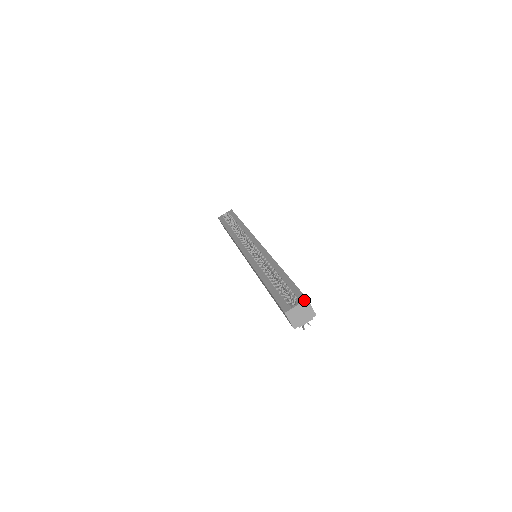
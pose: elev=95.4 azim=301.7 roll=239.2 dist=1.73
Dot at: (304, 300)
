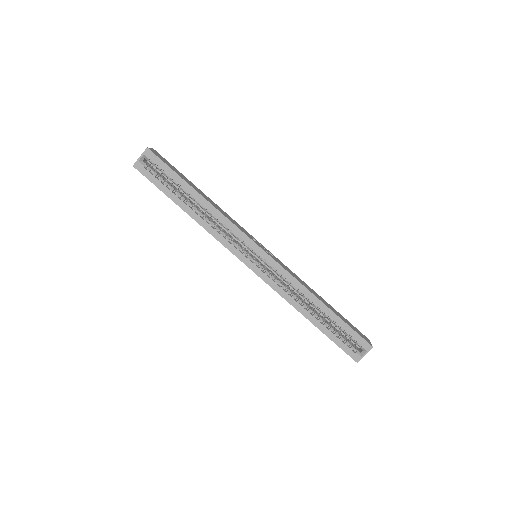
Dot at: occluded
